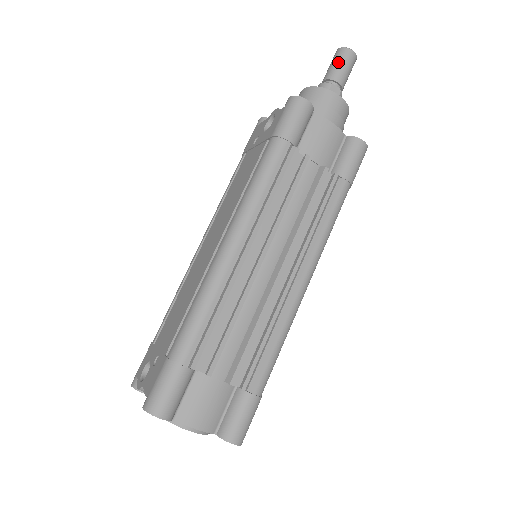
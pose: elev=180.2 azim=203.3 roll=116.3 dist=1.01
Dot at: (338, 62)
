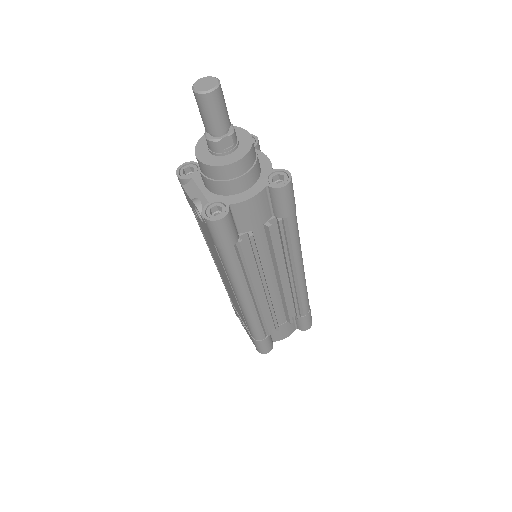
Dot at: (207, 114)
